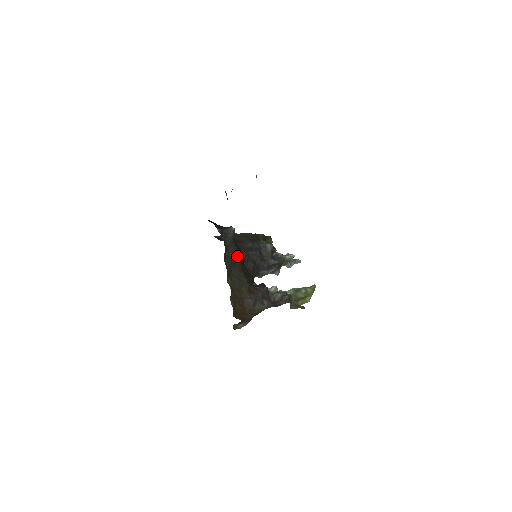
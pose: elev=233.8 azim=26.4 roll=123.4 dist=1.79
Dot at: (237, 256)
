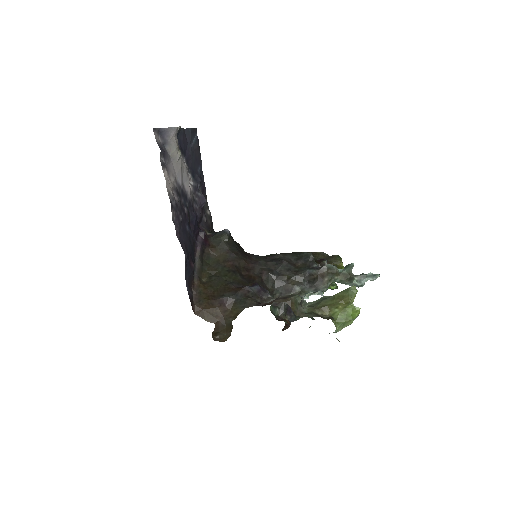
Dot at: (230, 258)
